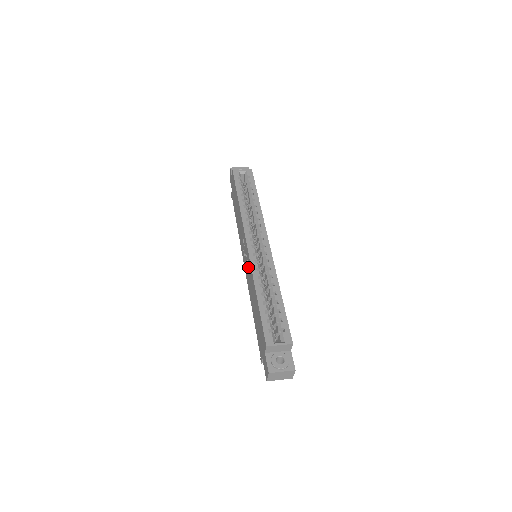
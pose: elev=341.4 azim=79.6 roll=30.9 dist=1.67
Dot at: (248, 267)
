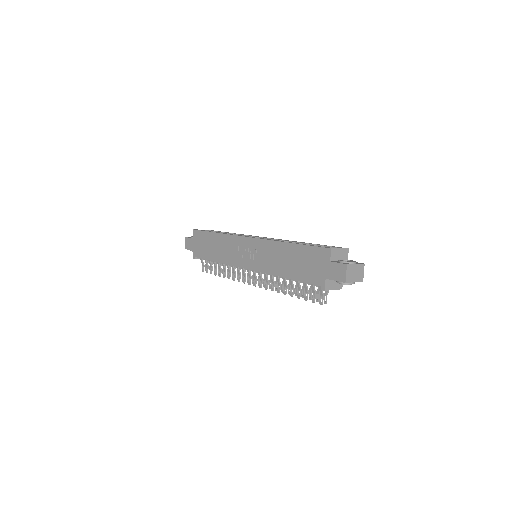
Dot at: (259, 251)
